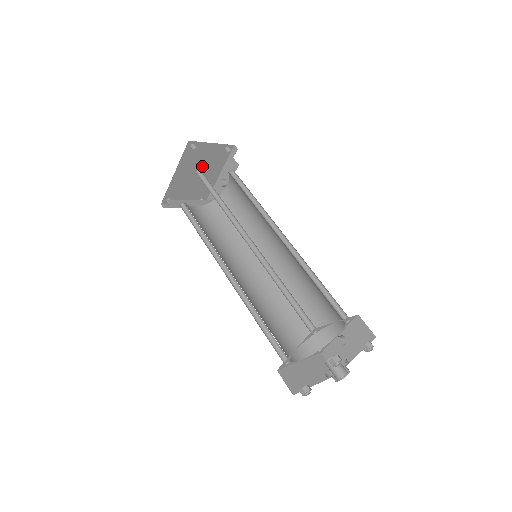
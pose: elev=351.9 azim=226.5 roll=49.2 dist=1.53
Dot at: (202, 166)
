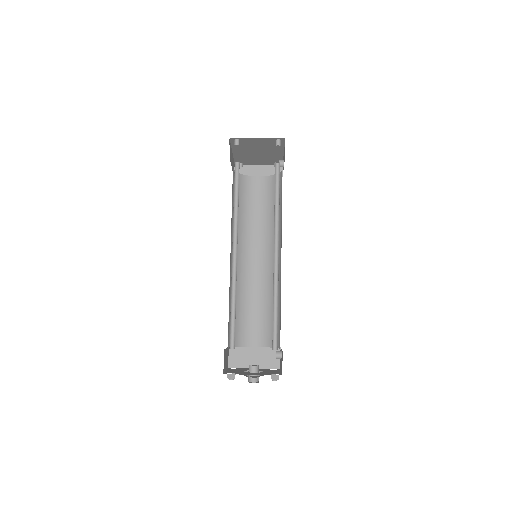
Dot at: (259, 148)
